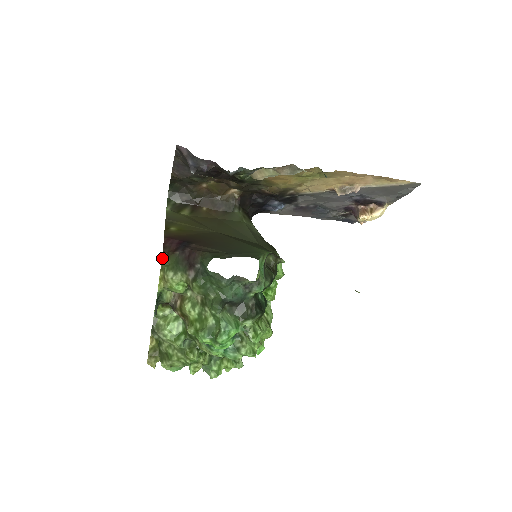
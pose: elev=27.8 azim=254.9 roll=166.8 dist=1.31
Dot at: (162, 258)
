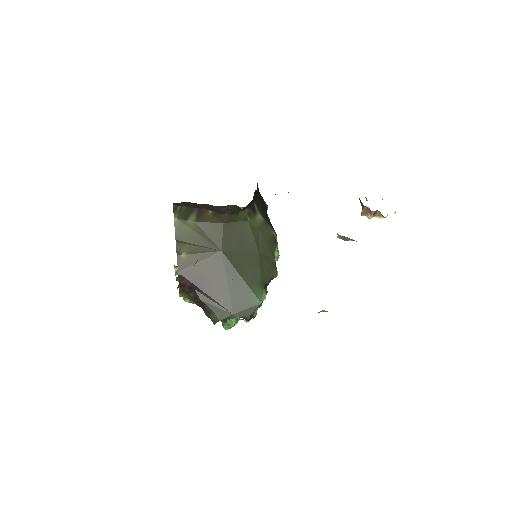
Dot at: (179, 292)
